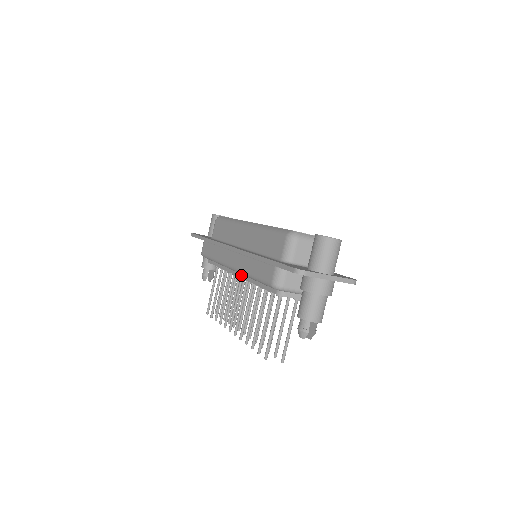
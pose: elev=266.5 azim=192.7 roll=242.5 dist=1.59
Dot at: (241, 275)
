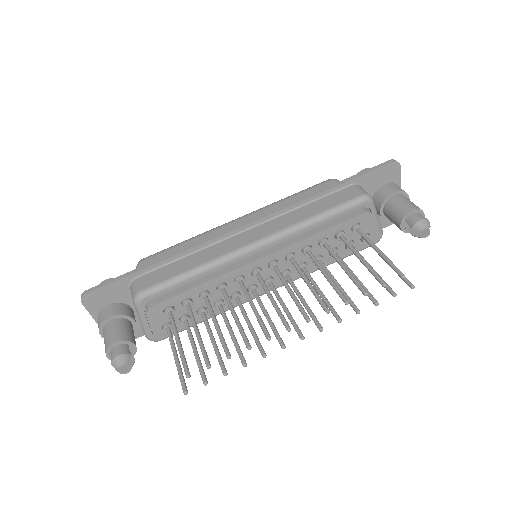
Dot at: (274, 249)
